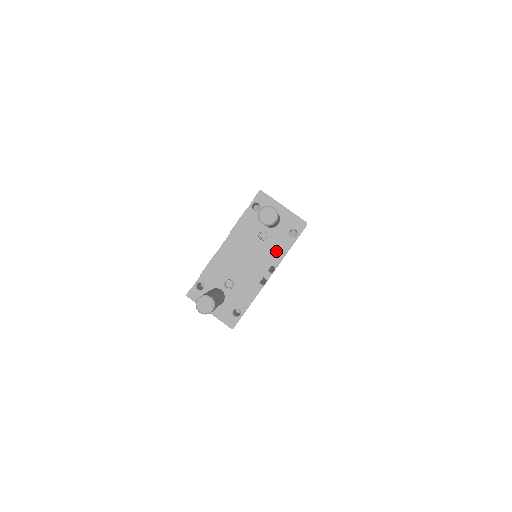
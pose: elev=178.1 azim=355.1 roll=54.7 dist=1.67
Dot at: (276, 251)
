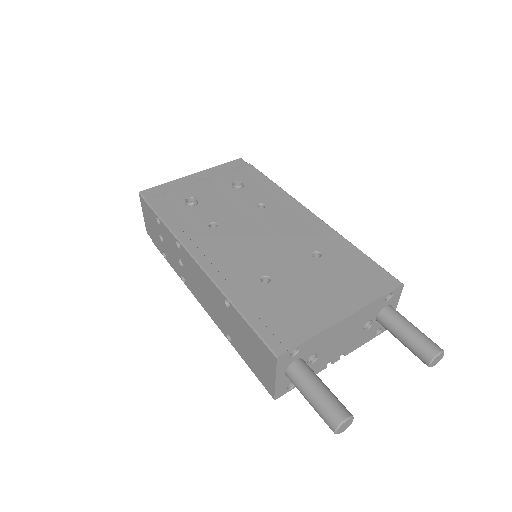
Dot at: (359, 341)
